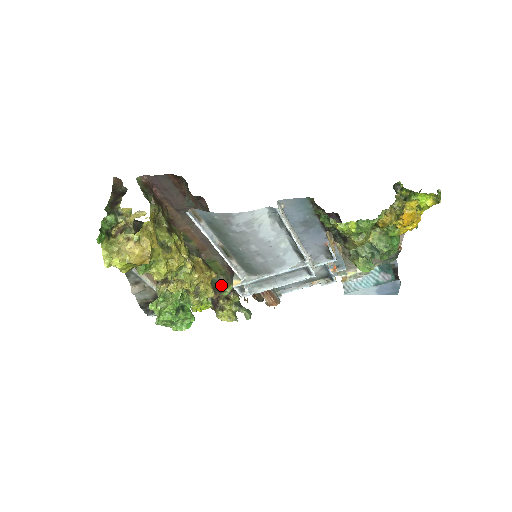
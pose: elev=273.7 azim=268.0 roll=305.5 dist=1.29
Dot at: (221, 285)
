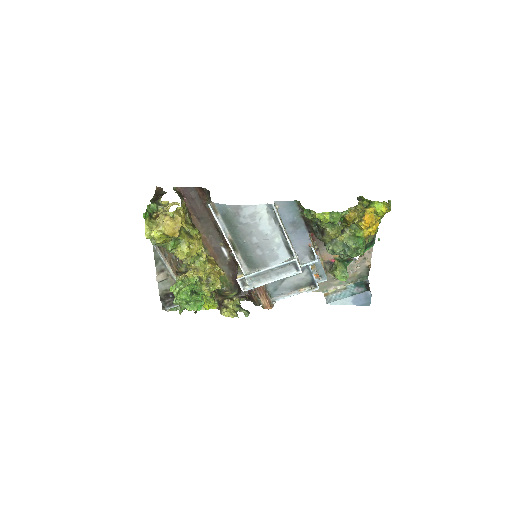
Dot at: (226, 293)
